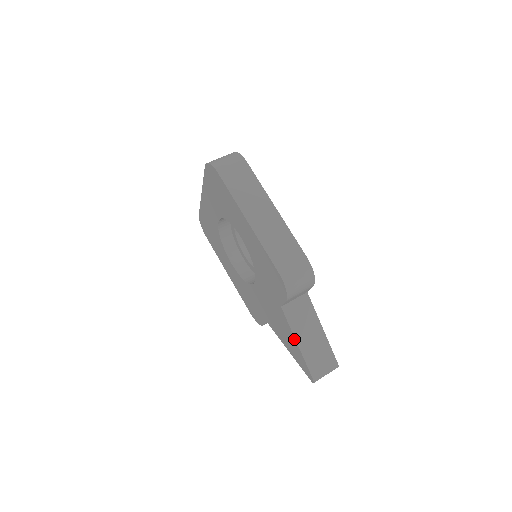
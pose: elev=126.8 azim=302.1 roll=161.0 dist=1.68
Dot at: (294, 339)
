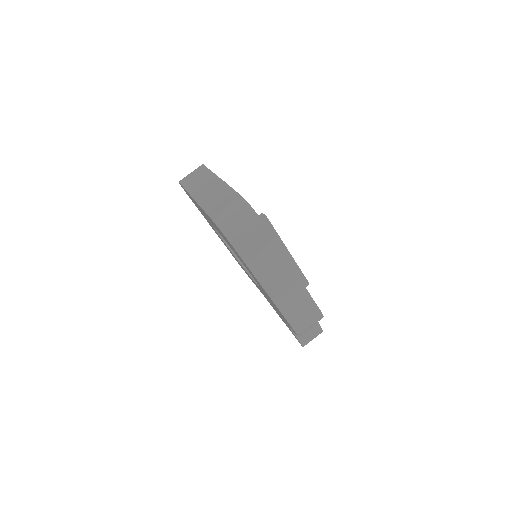
Dot at: (292, 332)
